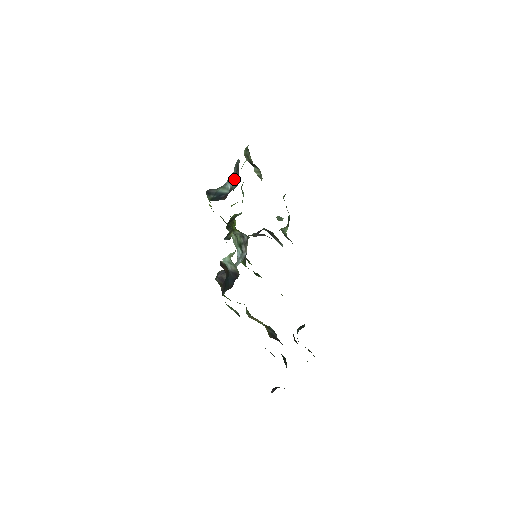
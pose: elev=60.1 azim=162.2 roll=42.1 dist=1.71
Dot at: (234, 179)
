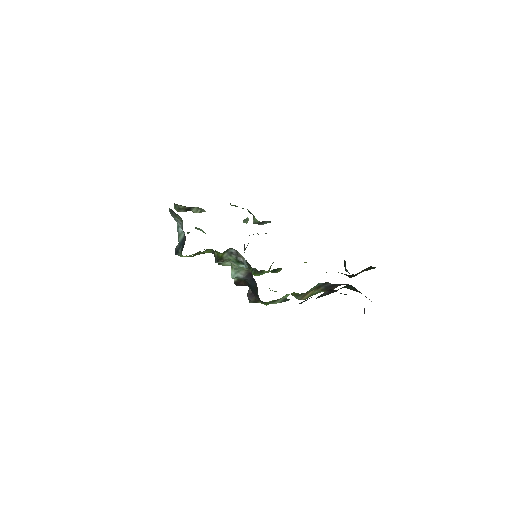
Dot at: (177, 221)
